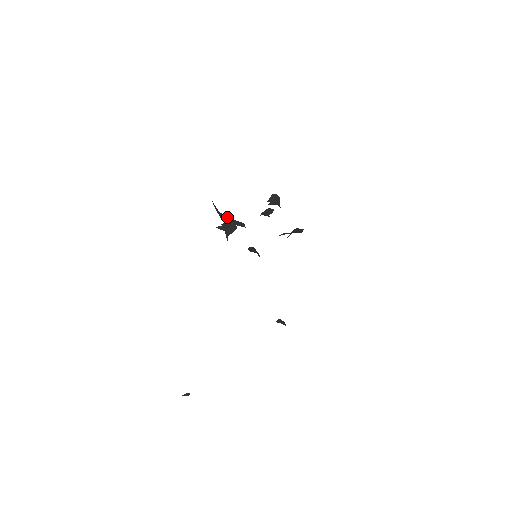
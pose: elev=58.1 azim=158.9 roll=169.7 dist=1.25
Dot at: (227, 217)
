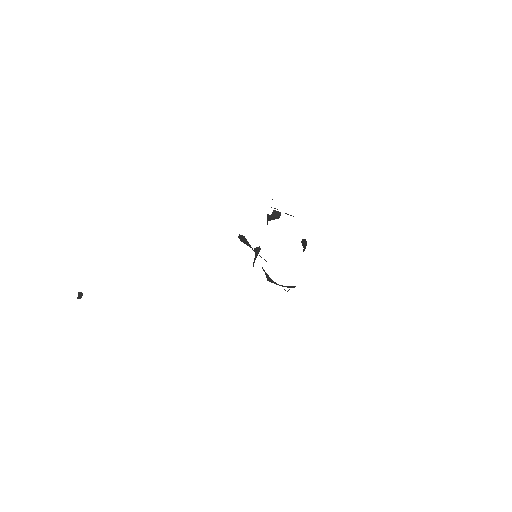
Dot at: occluded
